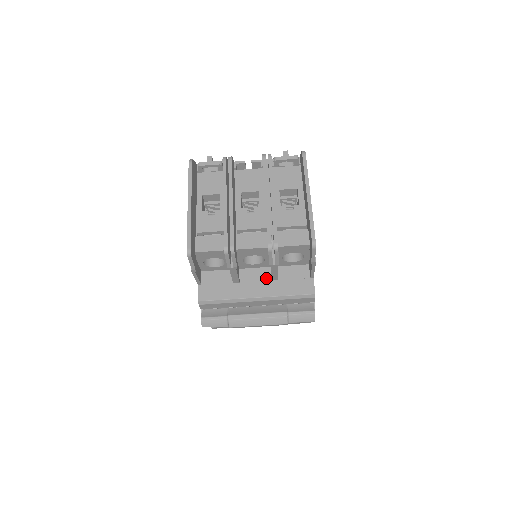
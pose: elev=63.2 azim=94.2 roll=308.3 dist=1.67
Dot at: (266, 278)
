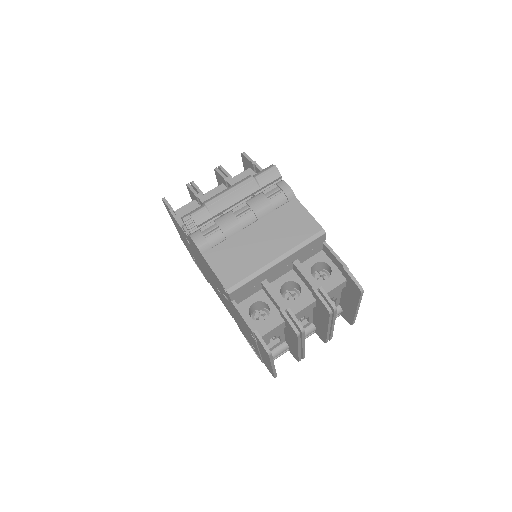
Dot at: occluded
